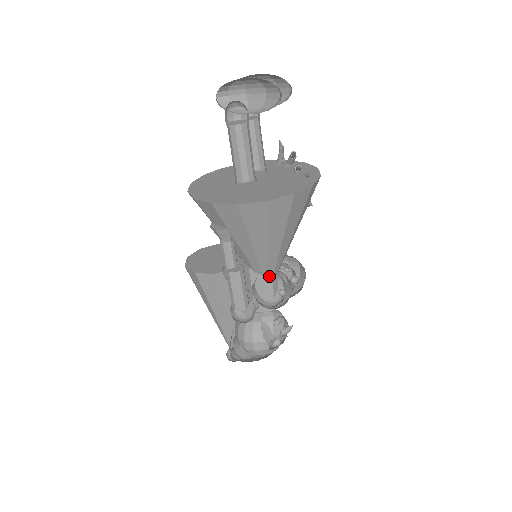
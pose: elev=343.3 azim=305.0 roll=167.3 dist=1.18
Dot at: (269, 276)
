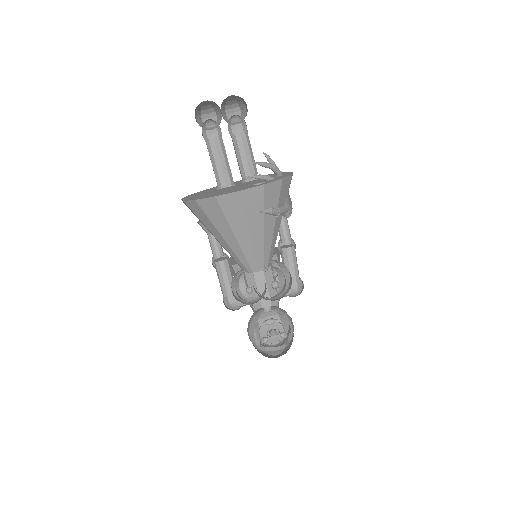
Dot at: (252, 274)
